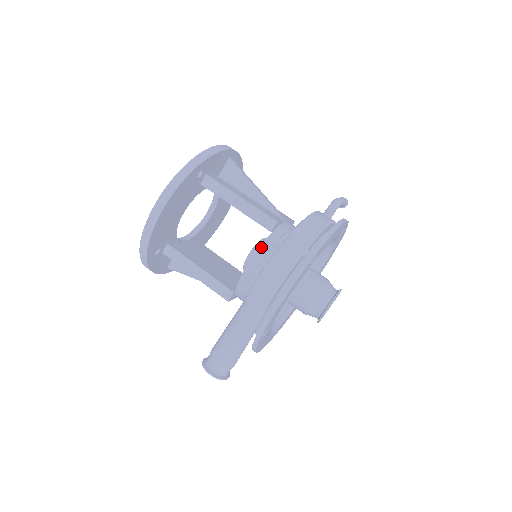
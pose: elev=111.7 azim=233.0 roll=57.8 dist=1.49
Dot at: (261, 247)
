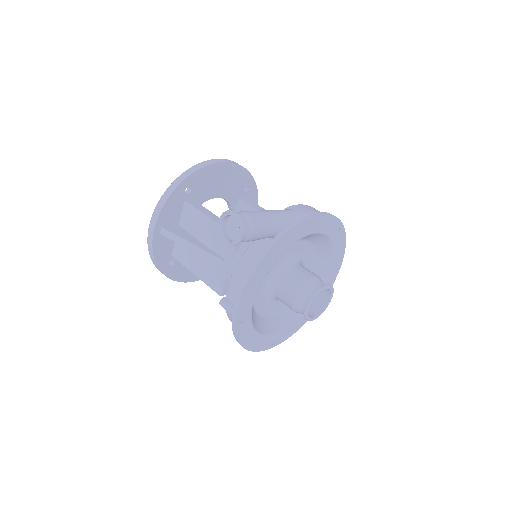
Dot at: occluded
